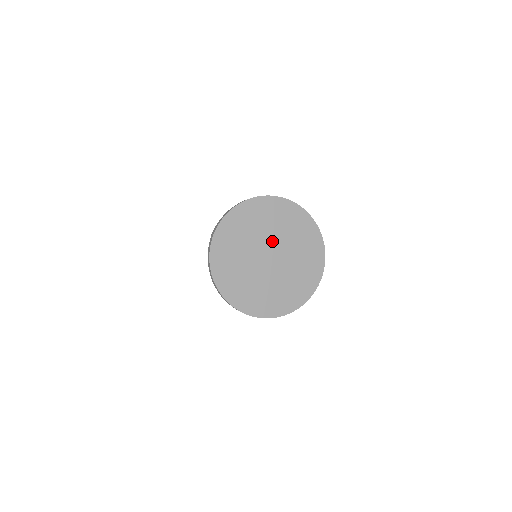
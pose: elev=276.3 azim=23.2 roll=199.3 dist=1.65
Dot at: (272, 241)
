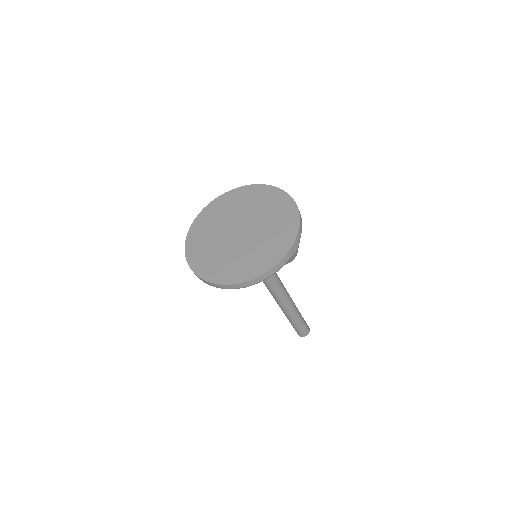
Dot at: (244, 218)
